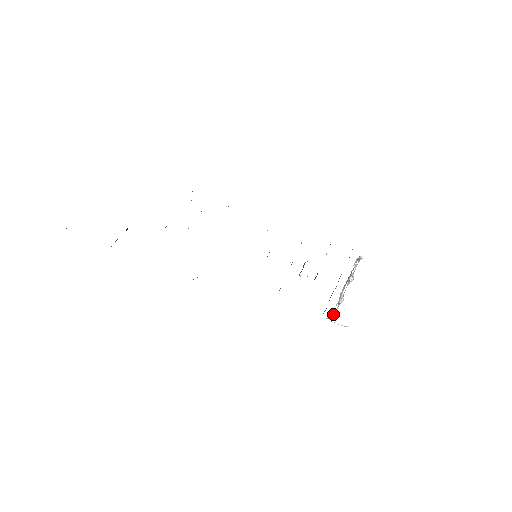
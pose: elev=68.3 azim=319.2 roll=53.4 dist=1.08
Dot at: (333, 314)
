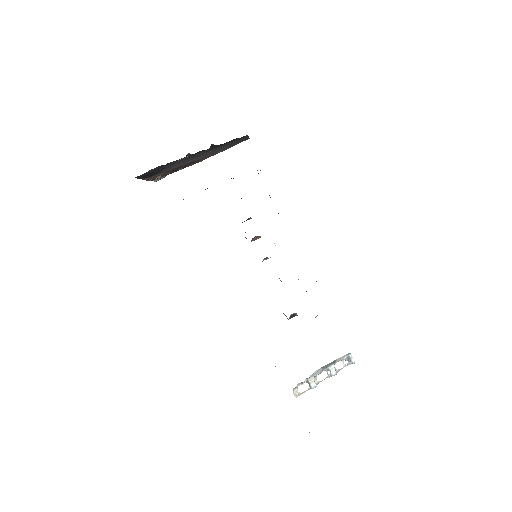
Dot at: (299, 392)
